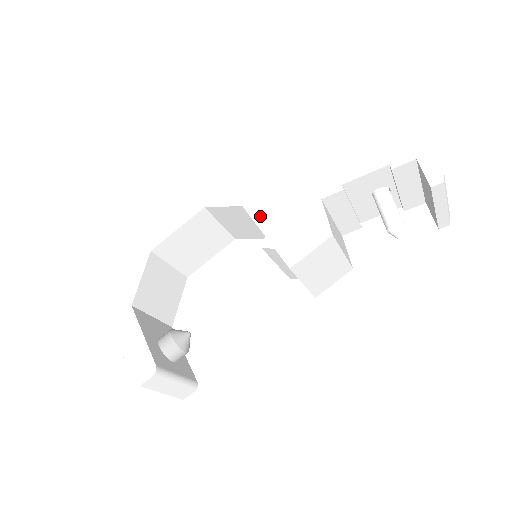
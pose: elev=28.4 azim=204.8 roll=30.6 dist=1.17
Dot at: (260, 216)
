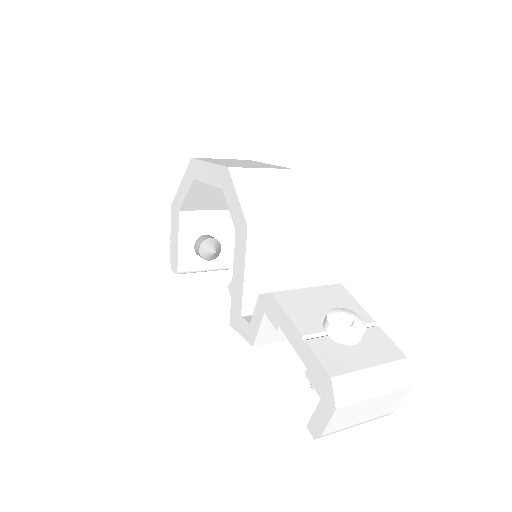
Dot at: (237, 260)
